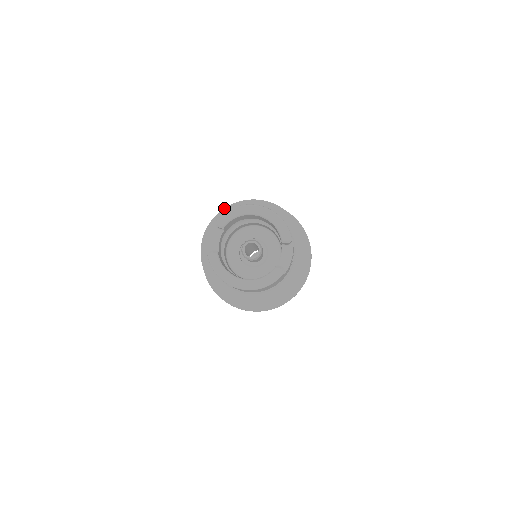
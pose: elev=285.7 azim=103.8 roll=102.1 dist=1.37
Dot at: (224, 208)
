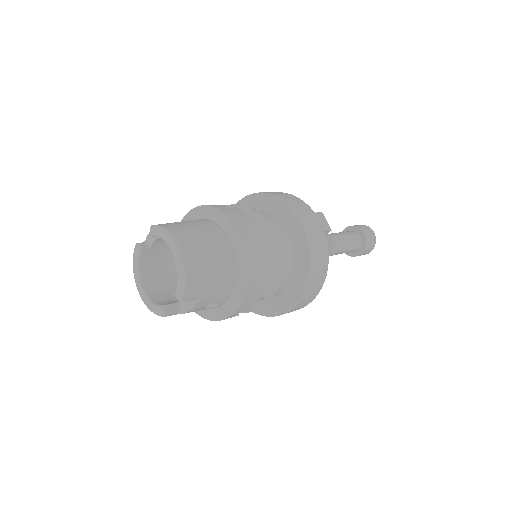
Dot at: (212, 206)
